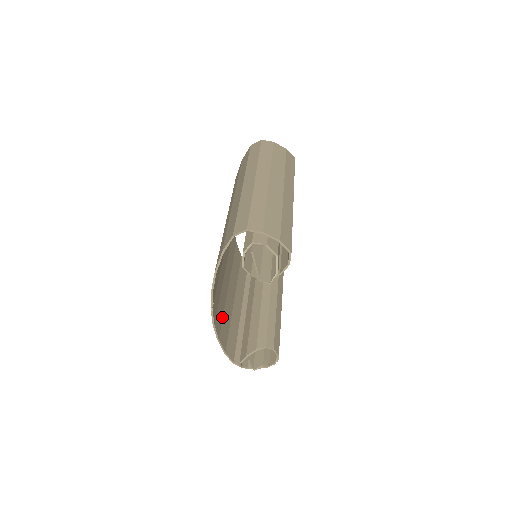
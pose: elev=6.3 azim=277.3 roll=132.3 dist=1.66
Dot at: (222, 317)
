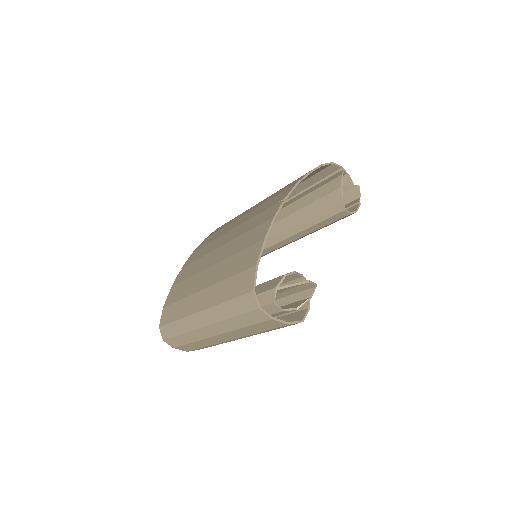
Dot at: (244, 250)
